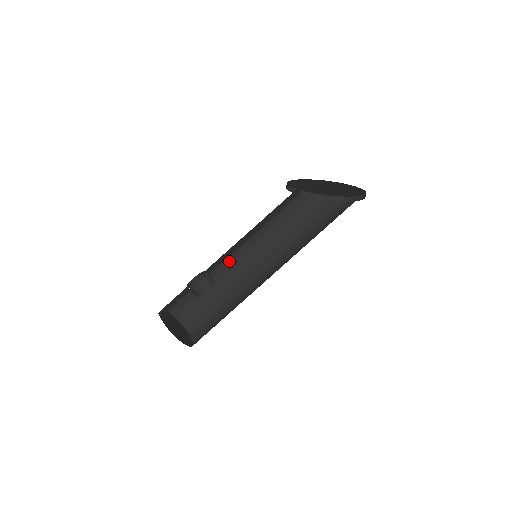
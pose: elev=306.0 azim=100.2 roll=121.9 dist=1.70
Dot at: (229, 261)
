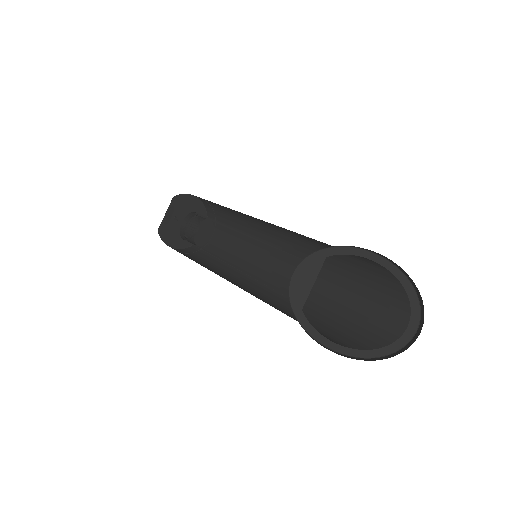
Dot at: occluded
